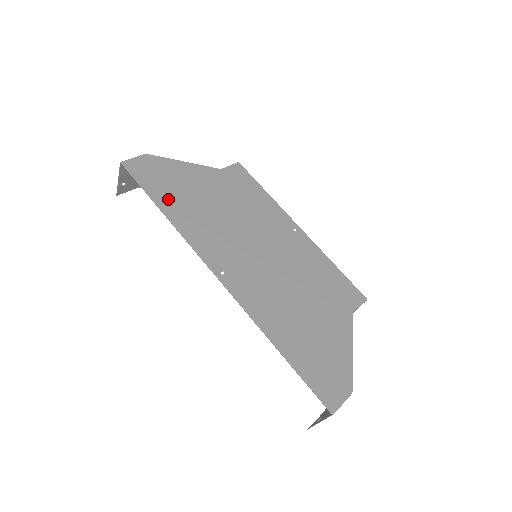
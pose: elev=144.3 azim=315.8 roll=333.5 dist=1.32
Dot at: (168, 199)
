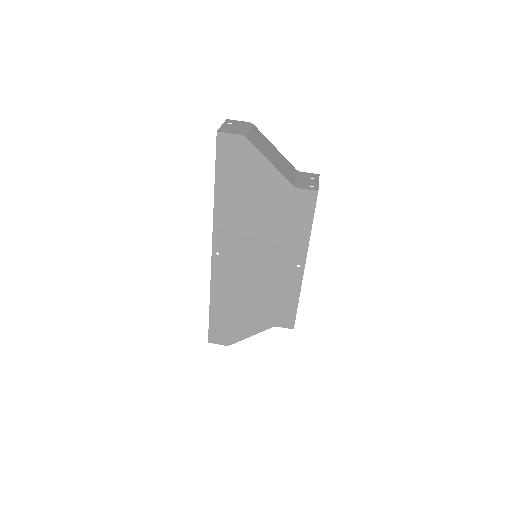
Dot at: (227, 185)
